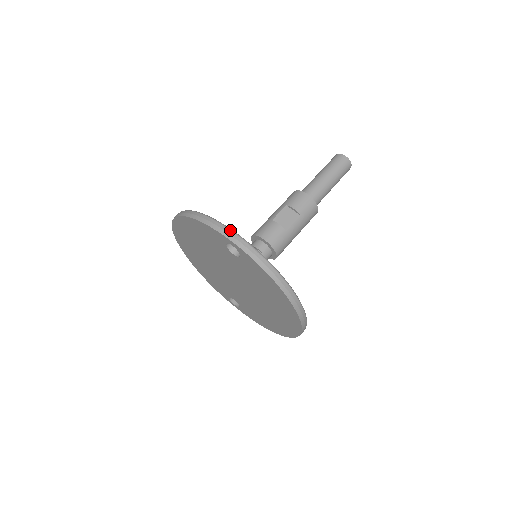
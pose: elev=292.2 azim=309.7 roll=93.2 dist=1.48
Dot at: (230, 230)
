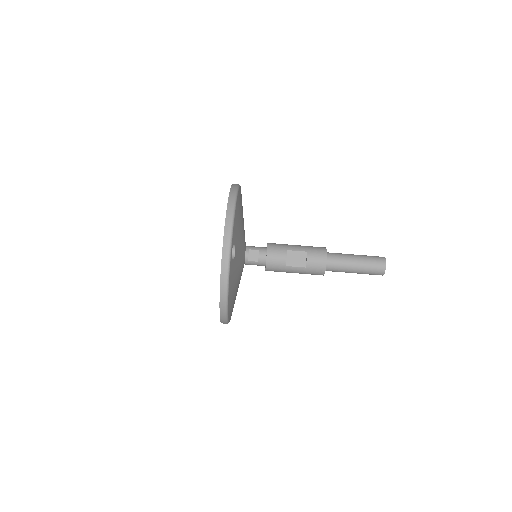
Dot at: (230, 242)
